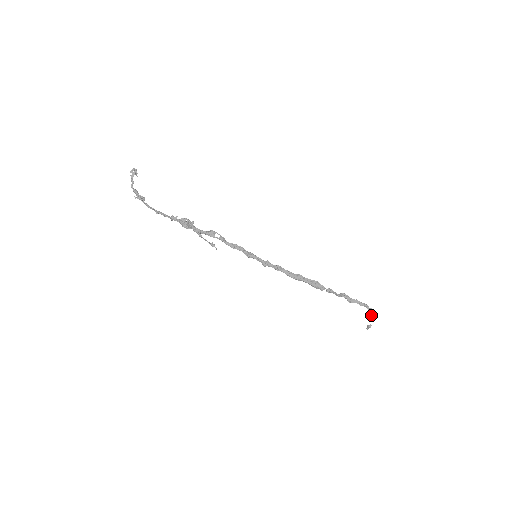
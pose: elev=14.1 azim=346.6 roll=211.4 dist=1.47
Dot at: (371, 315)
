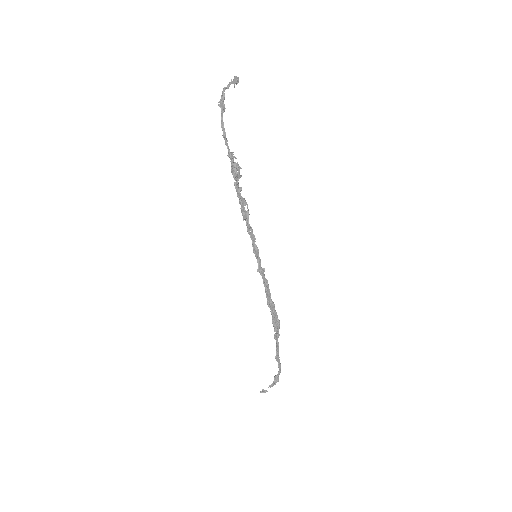
Dot at: (274, 381)
